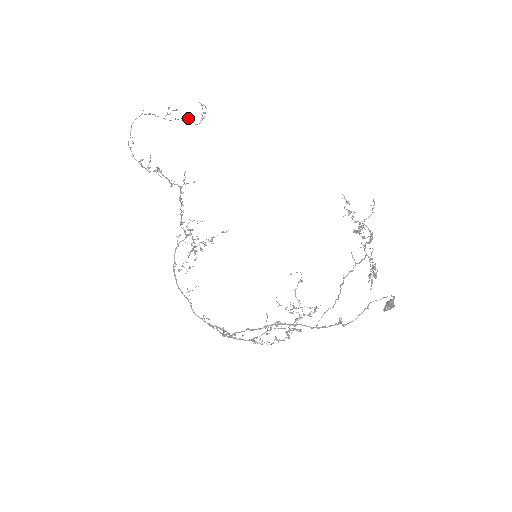
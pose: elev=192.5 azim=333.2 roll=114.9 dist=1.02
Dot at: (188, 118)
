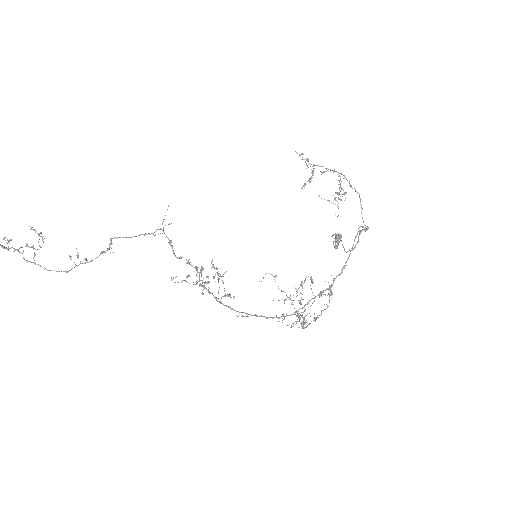
Dot at: (25, 246)
